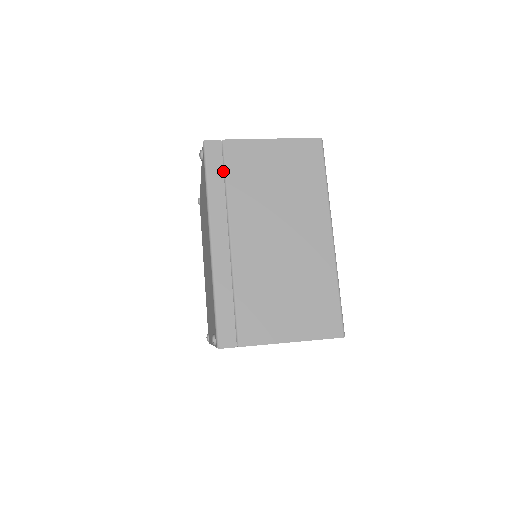
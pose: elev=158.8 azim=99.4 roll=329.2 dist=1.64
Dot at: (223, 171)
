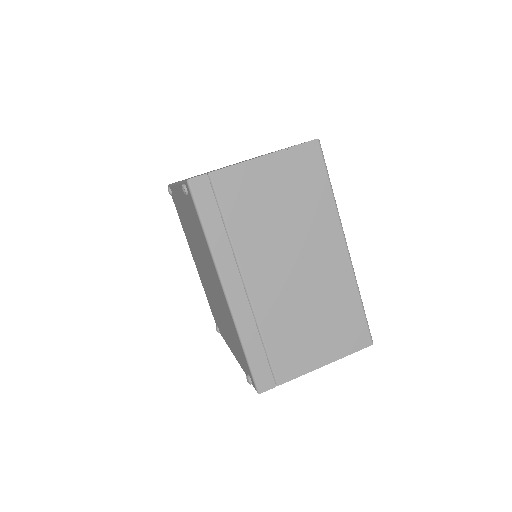
Dot at: (219, 212)
